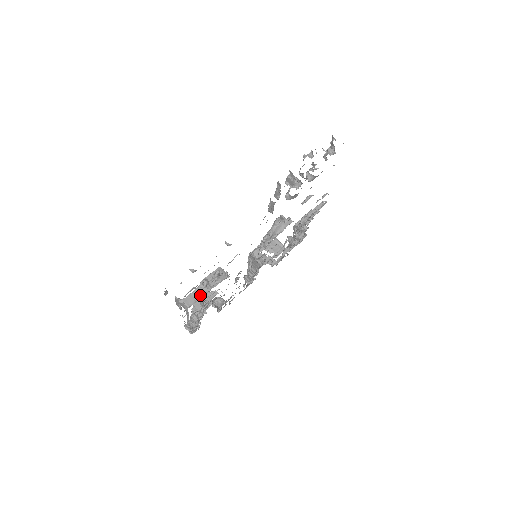
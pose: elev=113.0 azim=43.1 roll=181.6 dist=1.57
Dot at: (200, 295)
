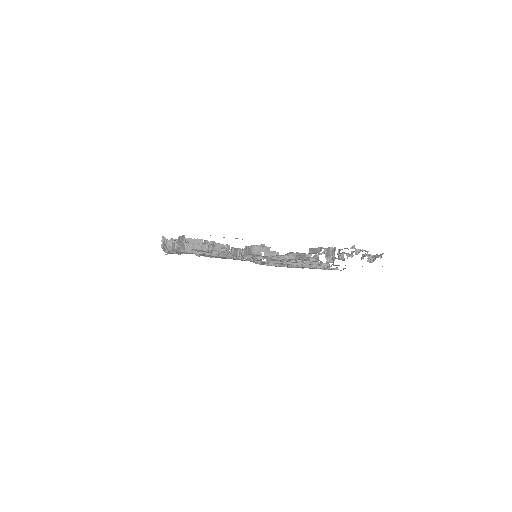
Dot at: occluded
